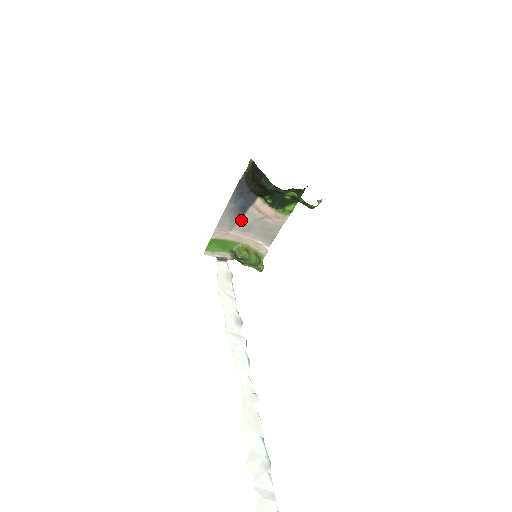
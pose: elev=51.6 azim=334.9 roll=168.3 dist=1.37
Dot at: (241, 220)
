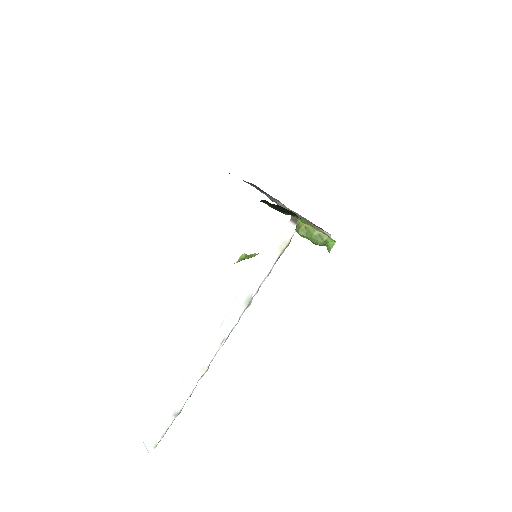
Dot at: (277, 200)
